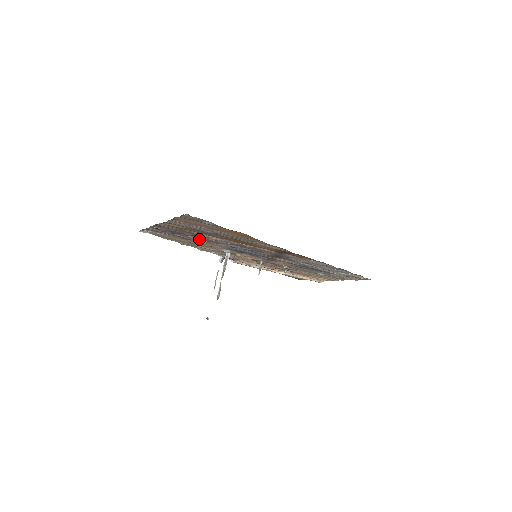
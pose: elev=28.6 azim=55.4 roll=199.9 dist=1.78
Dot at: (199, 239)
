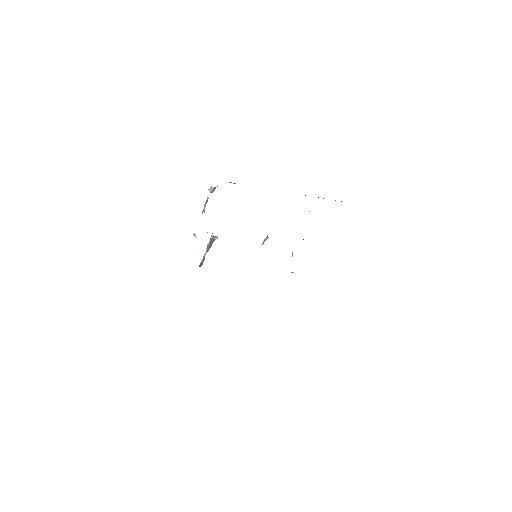
Dot at: occluded
